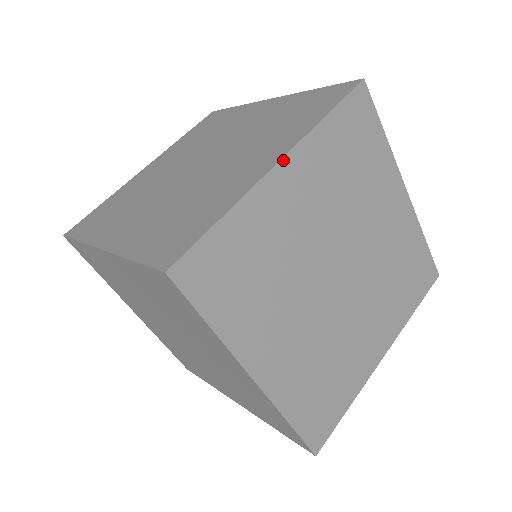
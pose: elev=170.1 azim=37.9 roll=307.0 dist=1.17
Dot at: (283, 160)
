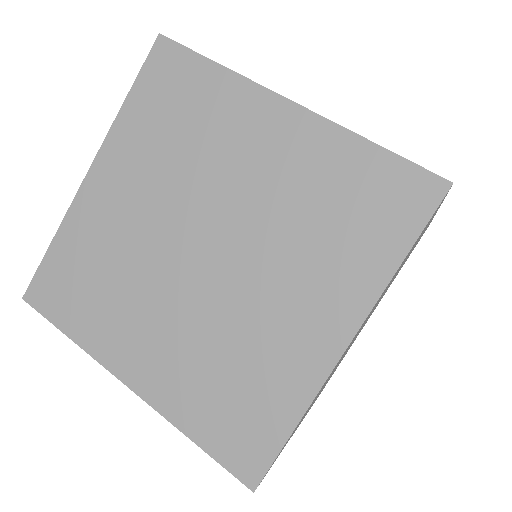
Dot at: (92, 167)
